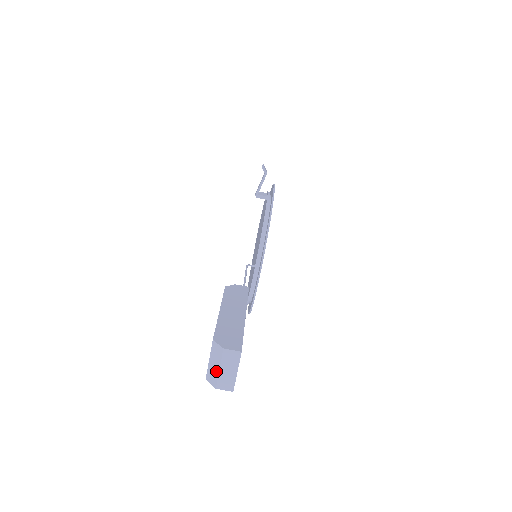
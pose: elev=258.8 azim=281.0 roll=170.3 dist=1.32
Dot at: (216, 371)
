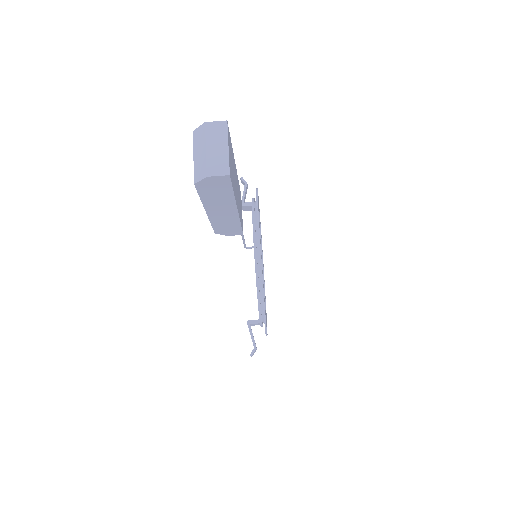
Dot at: (203, 156)
